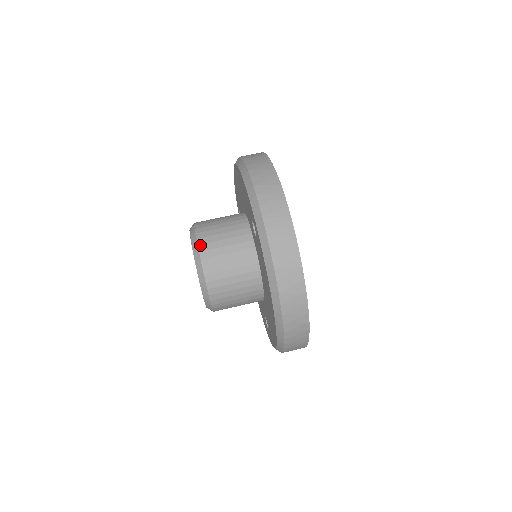
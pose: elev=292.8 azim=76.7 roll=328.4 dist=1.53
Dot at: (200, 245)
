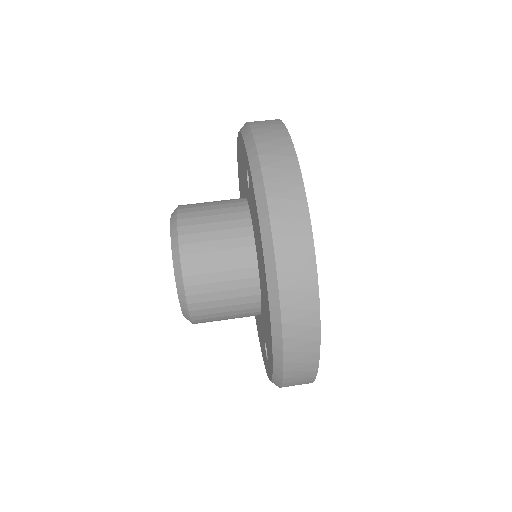
Dot at: (180, 214)
